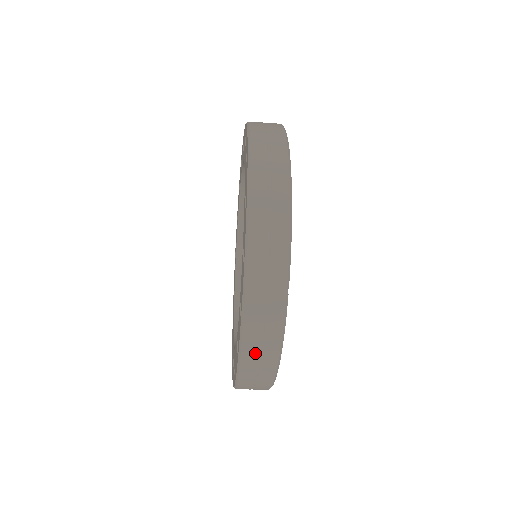
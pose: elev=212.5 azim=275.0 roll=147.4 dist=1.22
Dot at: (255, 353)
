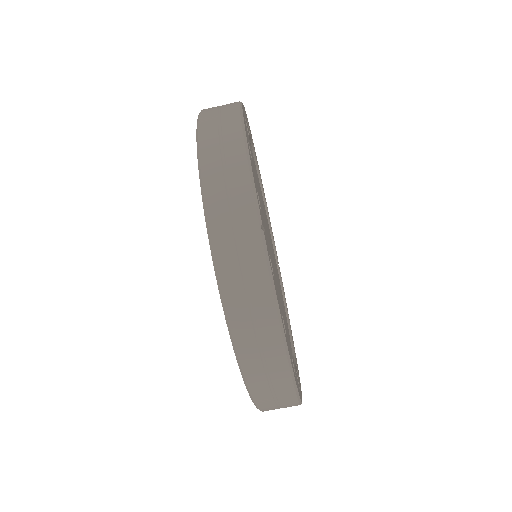
Dot at: (247, 321)
